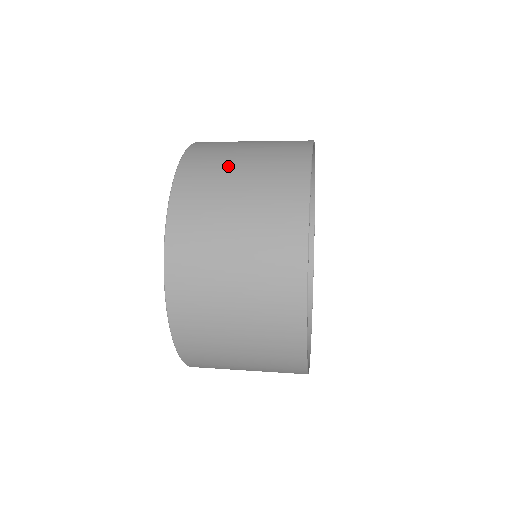
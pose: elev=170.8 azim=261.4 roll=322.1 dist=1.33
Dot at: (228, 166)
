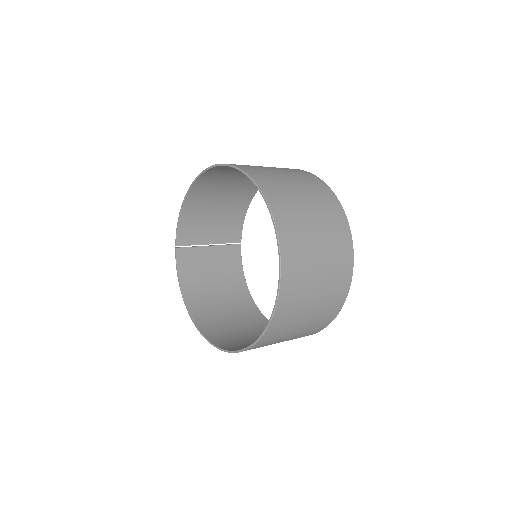
Dot at: occluded
